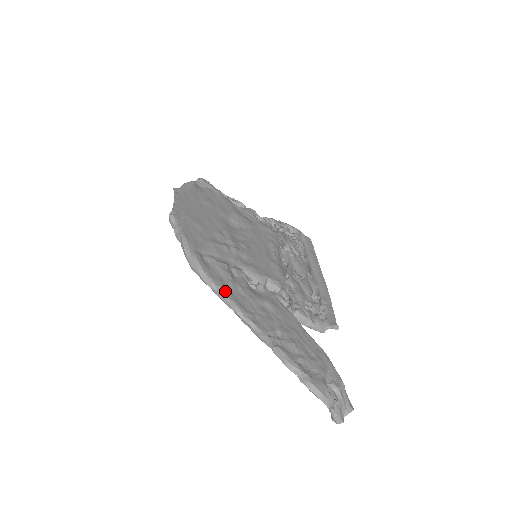
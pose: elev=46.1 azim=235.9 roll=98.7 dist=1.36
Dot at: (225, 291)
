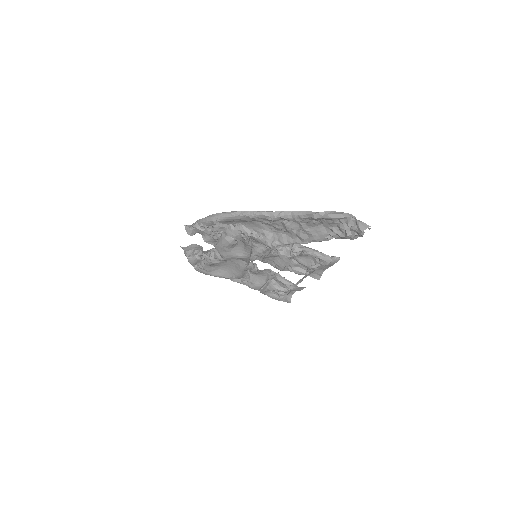
Dot at: occluded
